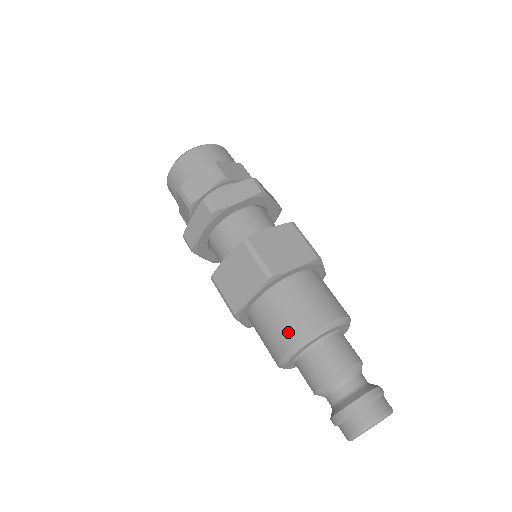
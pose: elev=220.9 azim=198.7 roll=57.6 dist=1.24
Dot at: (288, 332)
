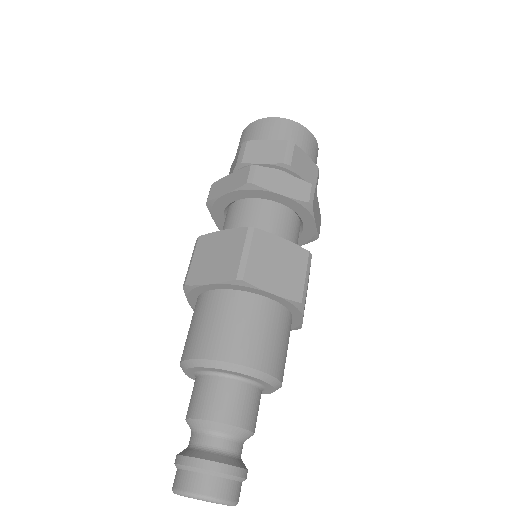
Dot at: (210, 342)
